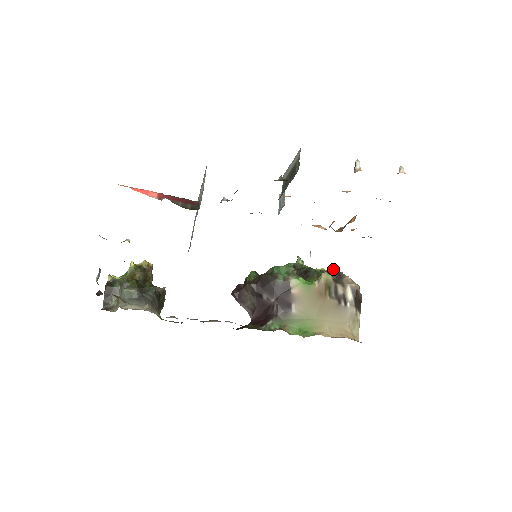
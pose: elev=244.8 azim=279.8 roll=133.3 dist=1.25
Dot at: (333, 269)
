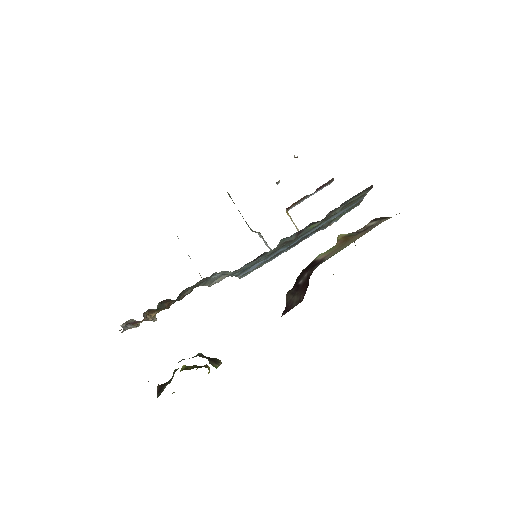
Dot at: occluded
